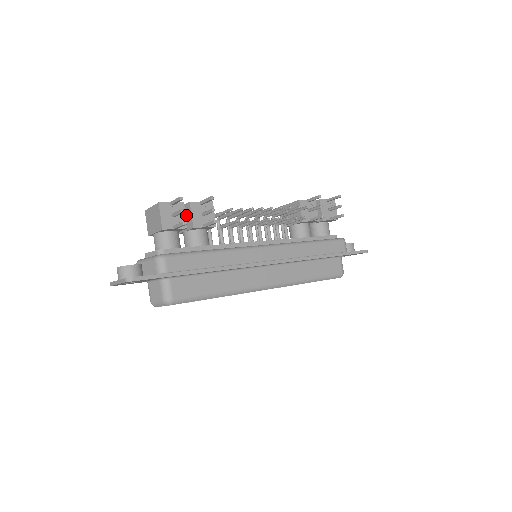
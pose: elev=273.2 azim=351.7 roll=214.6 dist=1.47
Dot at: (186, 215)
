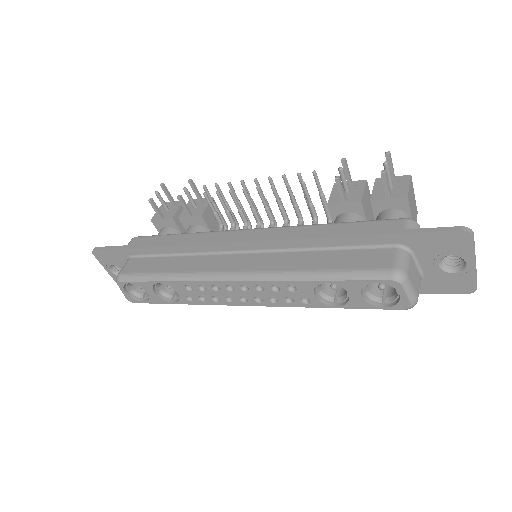
Dot at: occluded
